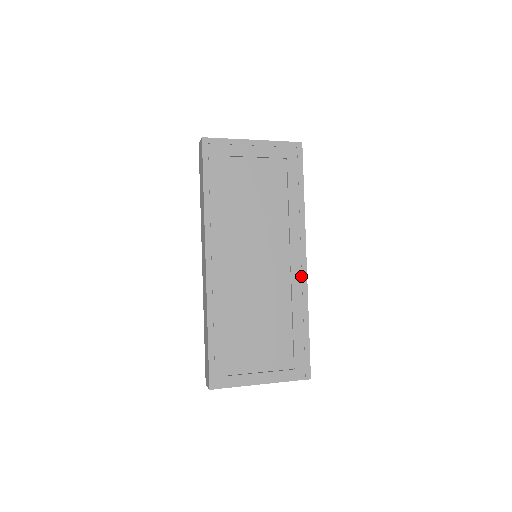
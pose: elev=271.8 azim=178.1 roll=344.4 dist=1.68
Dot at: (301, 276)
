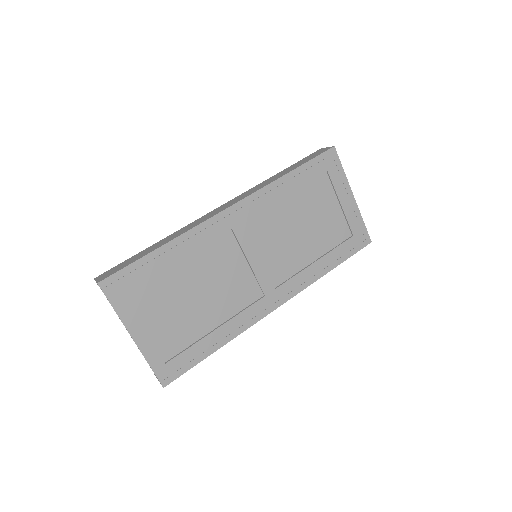
Dot at: (260, 312)
